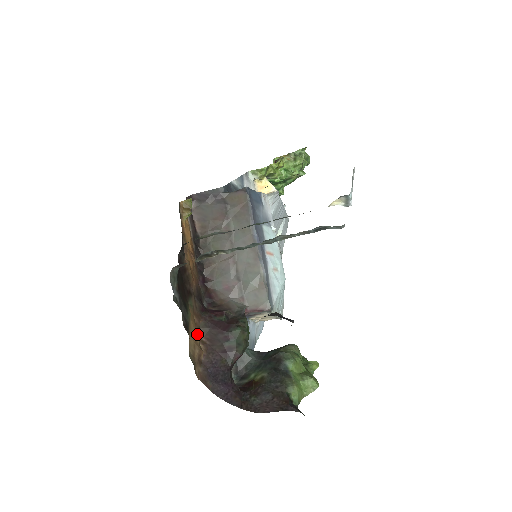
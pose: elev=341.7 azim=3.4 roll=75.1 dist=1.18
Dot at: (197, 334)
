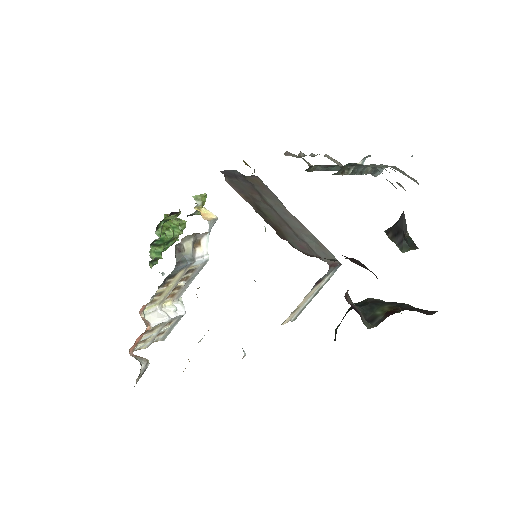
Dot at: occluded
